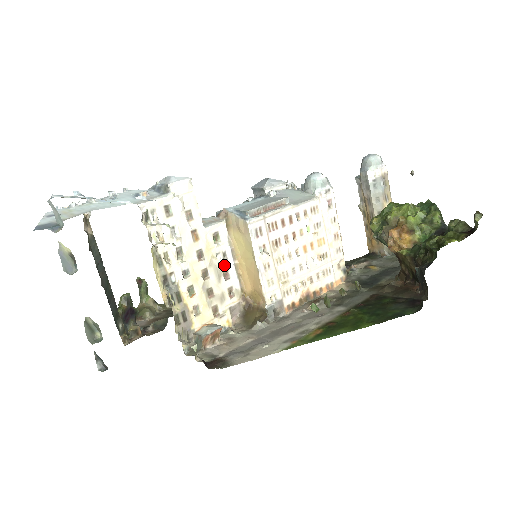
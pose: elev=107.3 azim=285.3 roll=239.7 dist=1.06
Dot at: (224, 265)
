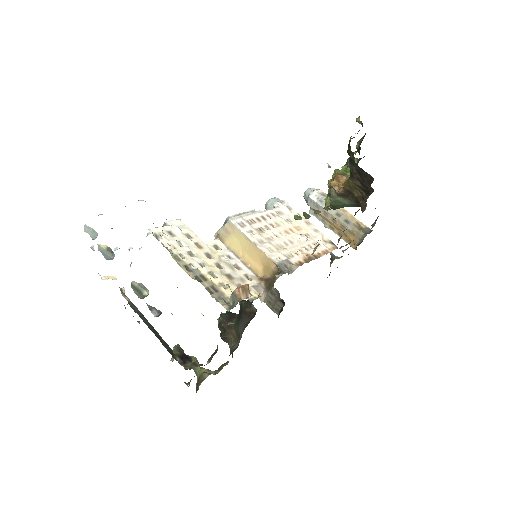
Dot at: (232, 262)
